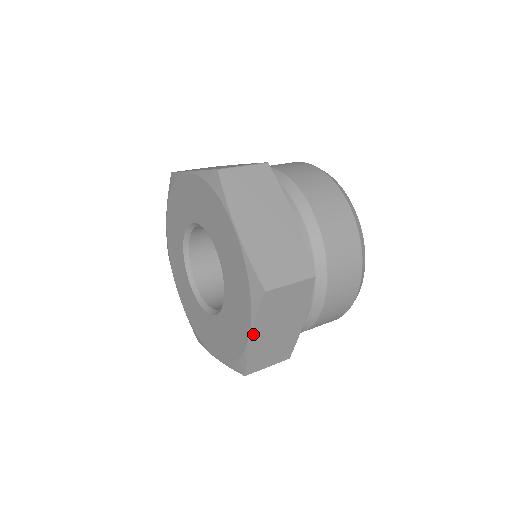
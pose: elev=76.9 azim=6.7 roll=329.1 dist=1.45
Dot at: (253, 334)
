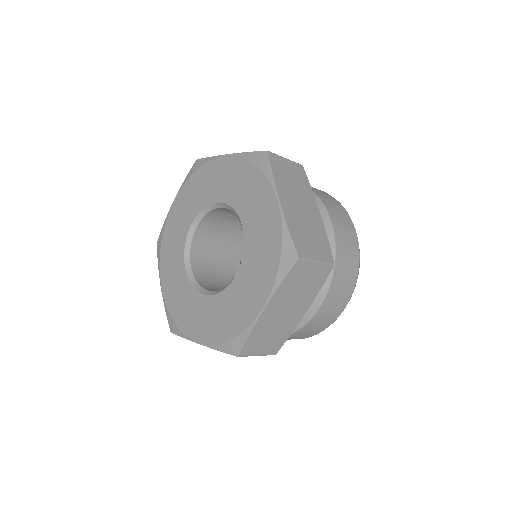
Dot at: (268, 305)
